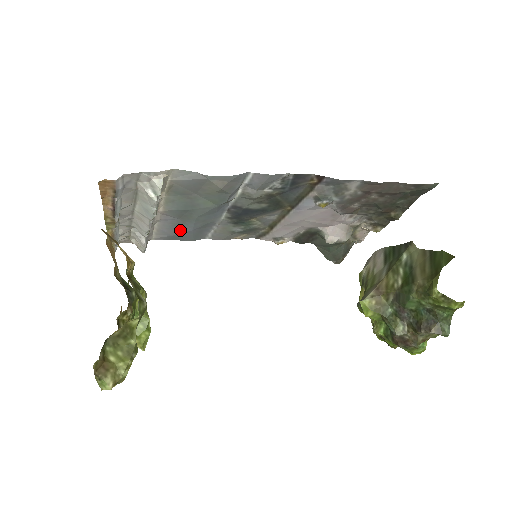
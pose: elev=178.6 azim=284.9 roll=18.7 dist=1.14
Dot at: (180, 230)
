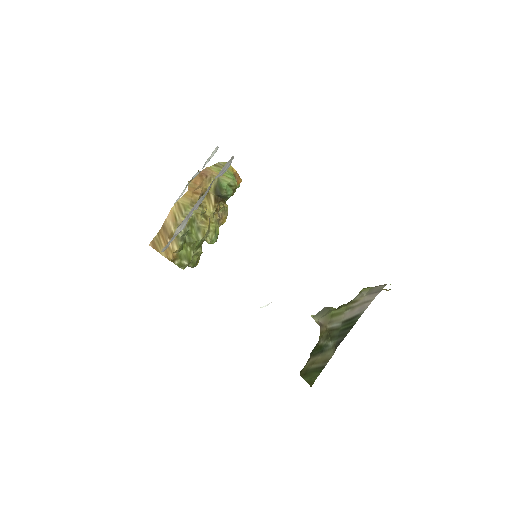
Dot at: occluded
